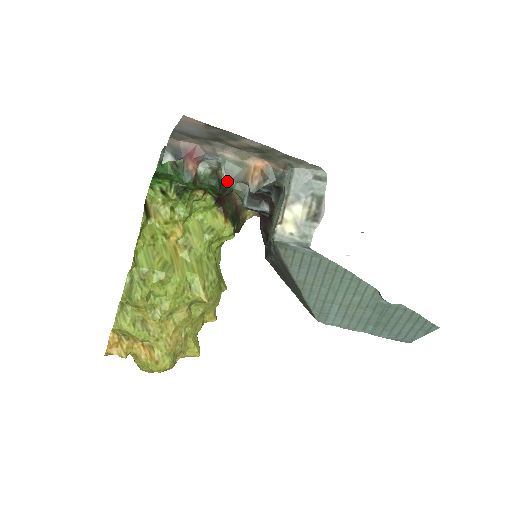
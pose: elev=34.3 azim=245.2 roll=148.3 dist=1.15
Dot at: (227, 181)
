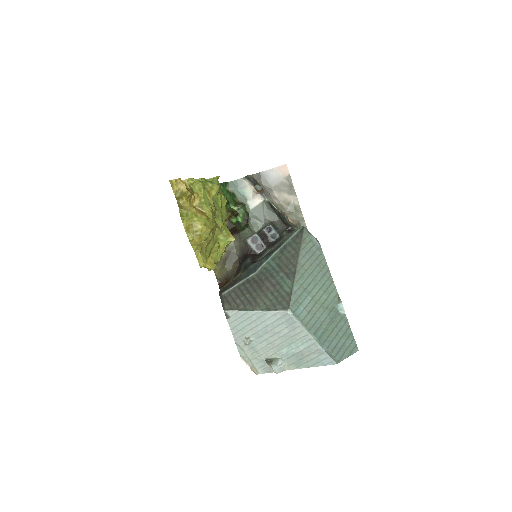
Dot at: (274, 205)
